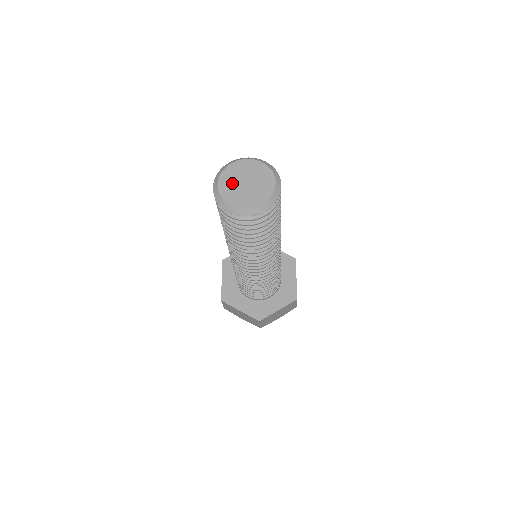
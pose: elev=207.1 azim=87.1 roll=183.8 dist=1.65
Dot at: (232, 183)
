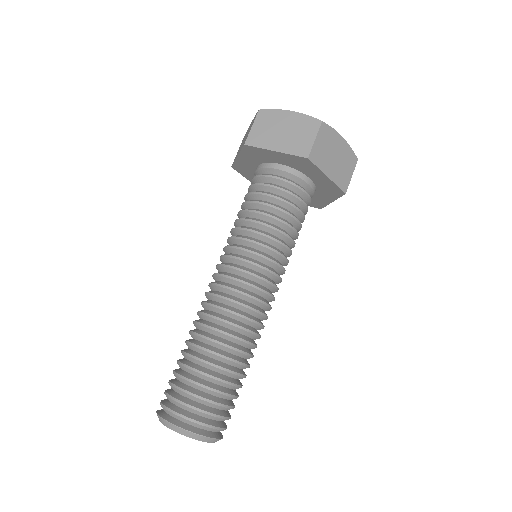
Dot at: occluded
